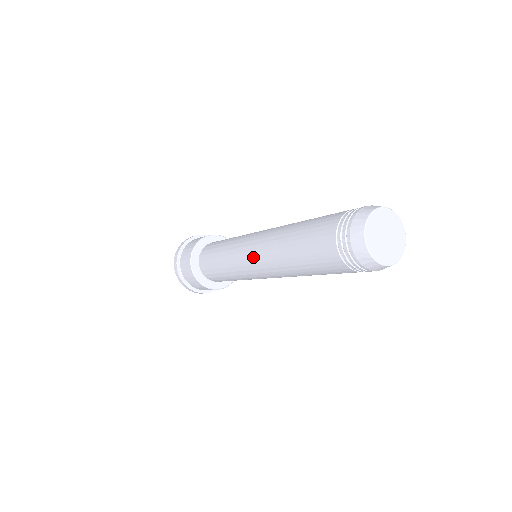
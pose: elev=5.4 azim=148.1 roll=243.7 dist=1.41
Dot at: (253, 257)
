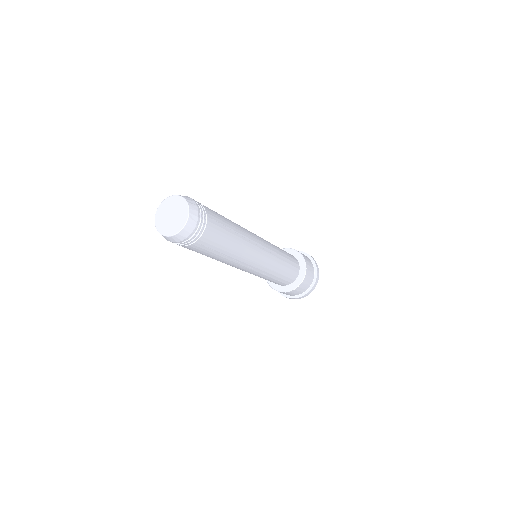
Dot at: occluded
